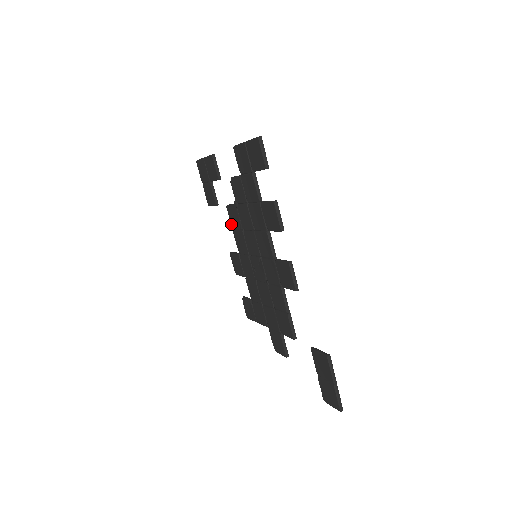
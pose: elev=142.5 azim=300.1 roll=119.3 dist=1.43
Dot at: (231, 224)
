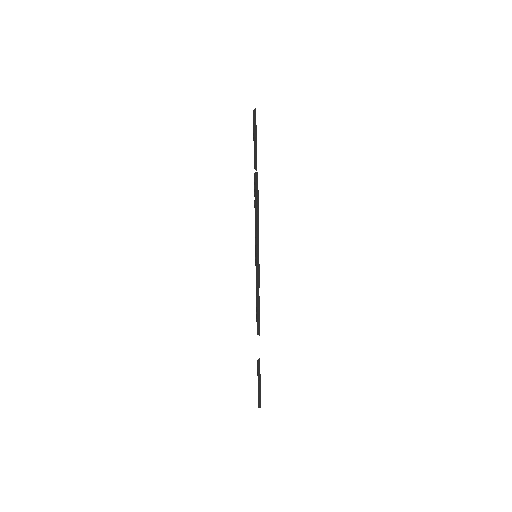
Dot at: occluded
